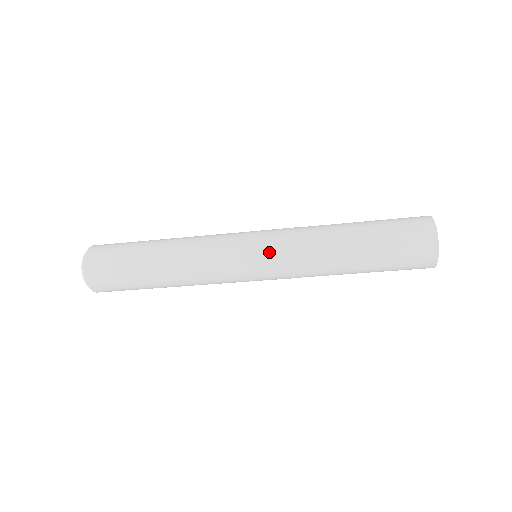
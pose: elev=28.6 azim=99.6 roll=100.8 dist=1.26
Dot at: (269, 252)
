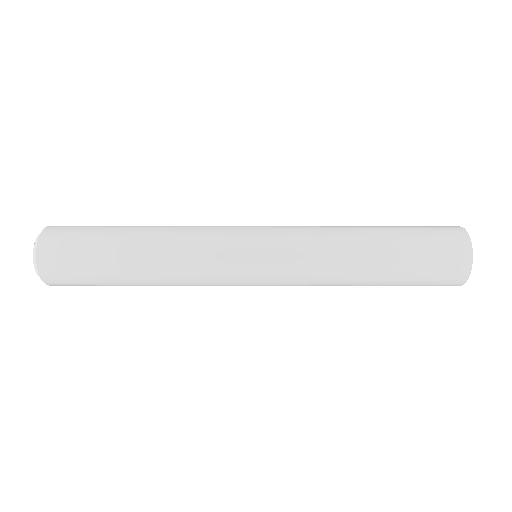
Dot at: (276, 283)
